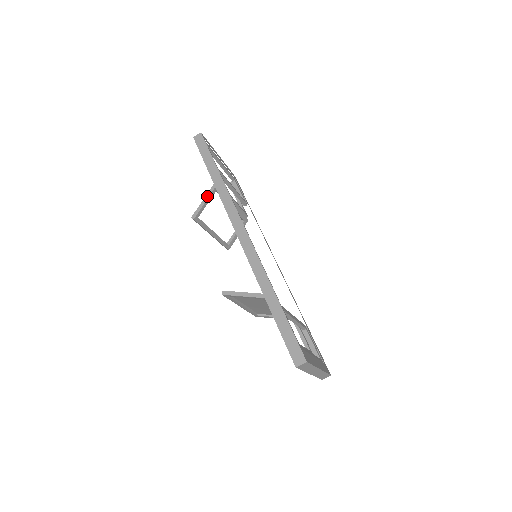
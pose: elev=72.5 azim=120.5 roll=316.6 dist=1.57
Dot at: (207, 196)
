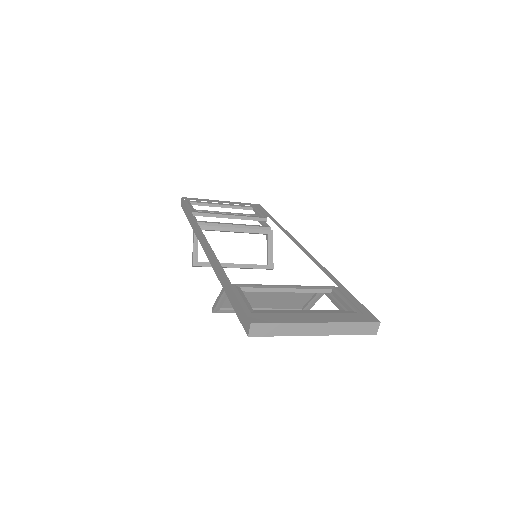
Dot at: (193, 240)
